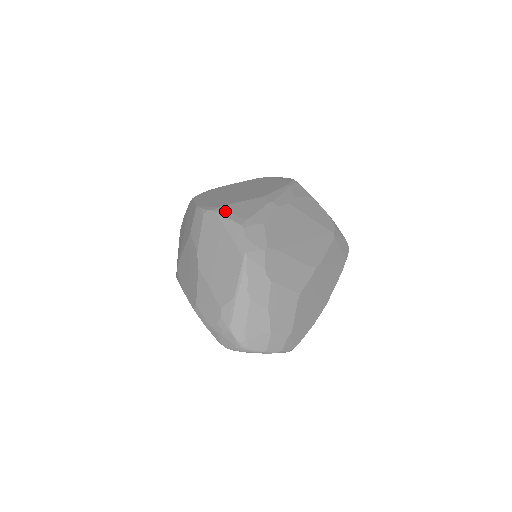
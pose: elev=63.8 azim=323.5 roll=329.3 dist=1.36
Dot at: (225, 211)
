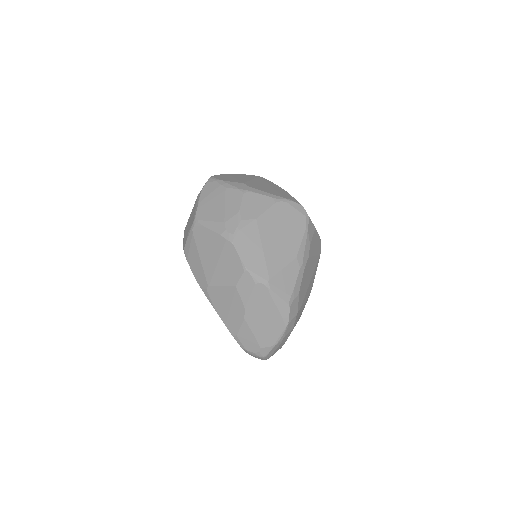
Dot at: (275, 287)
